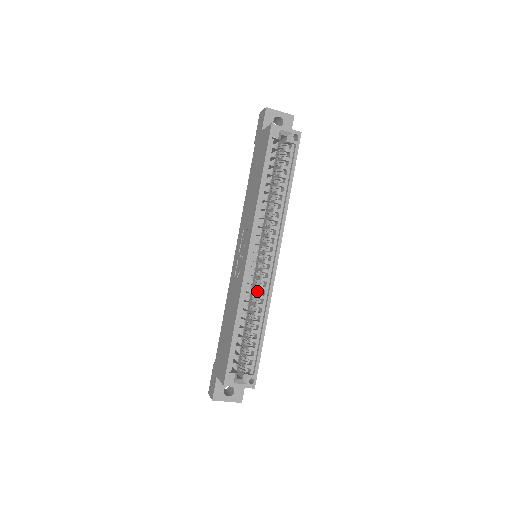
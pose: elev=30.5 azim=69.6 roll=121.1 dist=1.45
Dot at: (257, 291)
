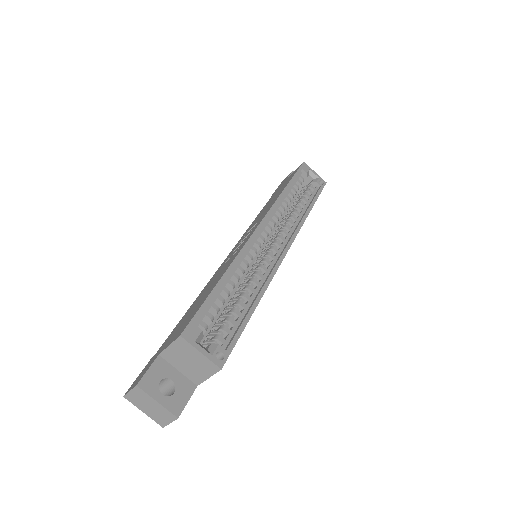
Dot at: occluded
